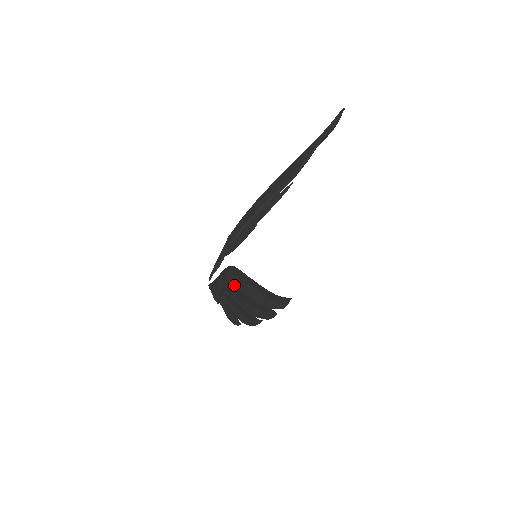
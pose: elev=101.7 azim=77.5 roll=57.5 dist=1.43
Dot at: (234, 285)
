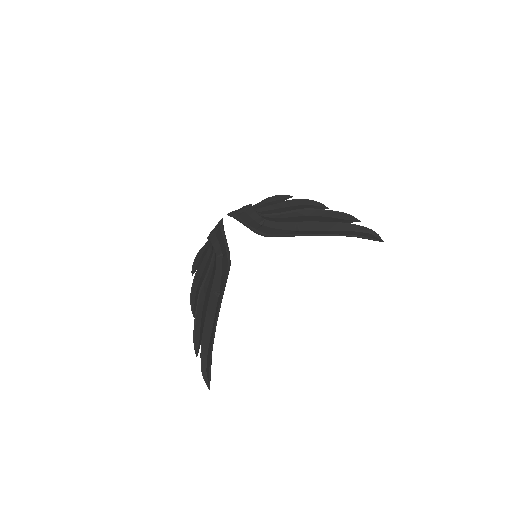
Dot at: (218, 268)
